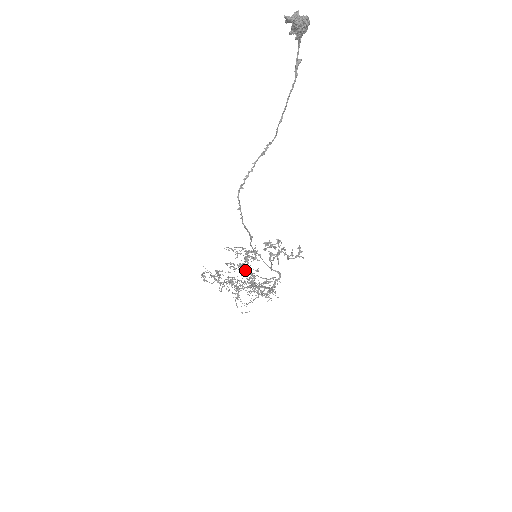
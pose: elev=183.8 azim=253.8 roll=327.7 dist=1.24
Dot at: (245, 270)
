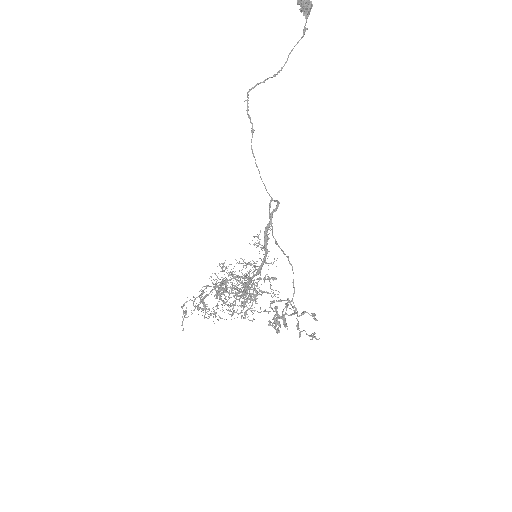
Dot at: occluded
